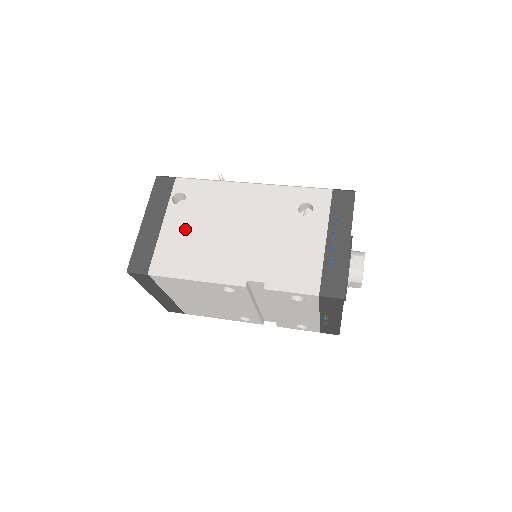
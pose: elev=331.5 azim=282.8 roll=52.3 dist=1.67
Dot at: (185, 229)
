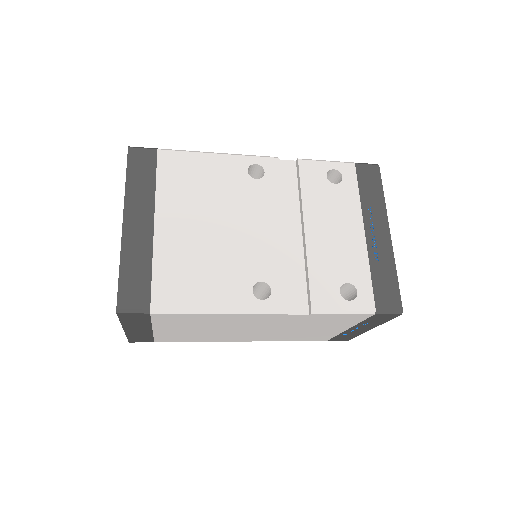
Dot at: occluded
